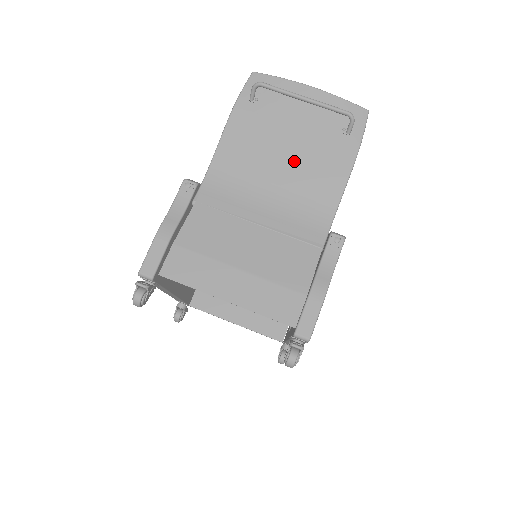
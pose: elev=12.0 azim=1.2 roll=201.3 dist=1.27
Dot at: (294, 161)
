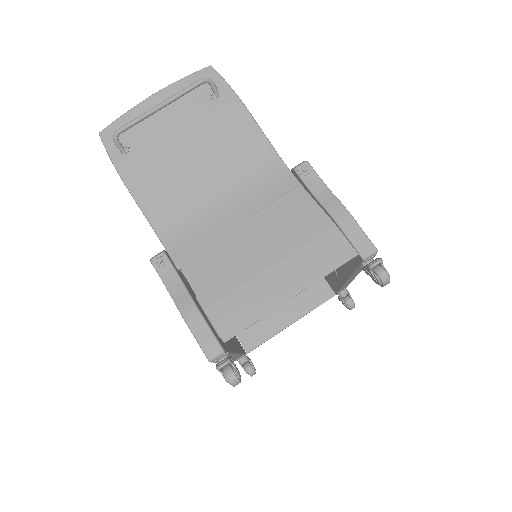
Dot at: (207, 156)
